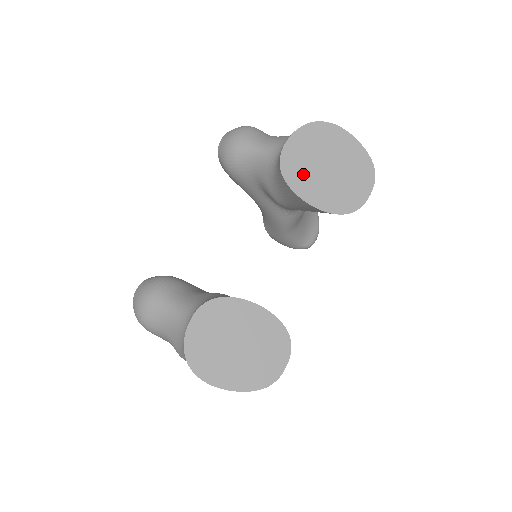
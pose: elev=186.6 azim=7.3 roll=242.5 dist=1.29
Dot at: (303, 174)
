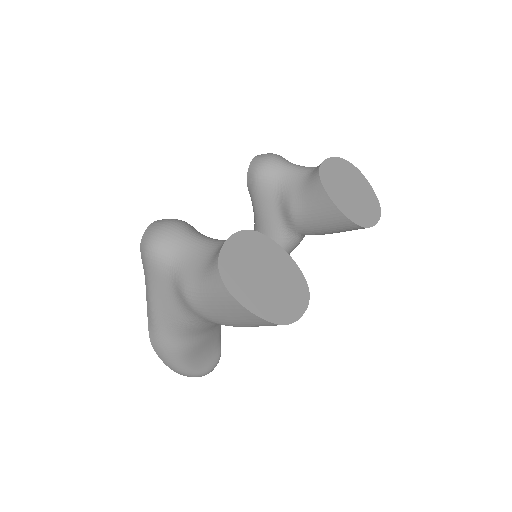
Dot at: (334, 185)
